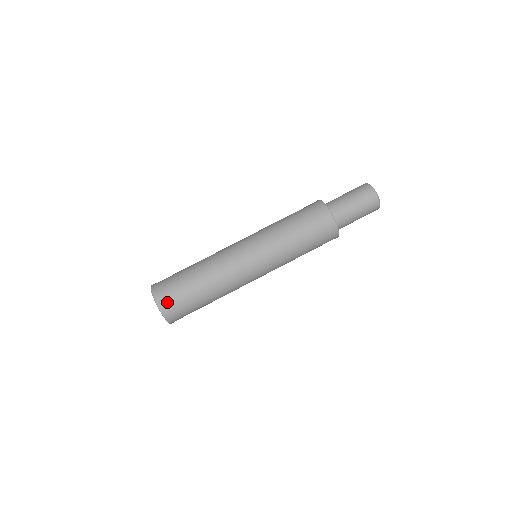
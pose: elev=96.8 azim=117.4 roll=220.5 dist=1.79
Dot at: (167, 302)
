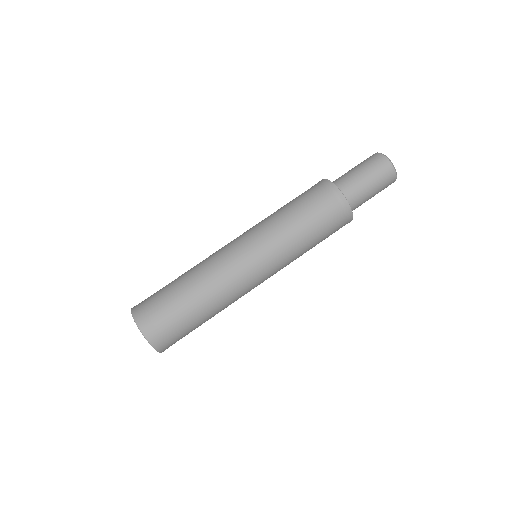
Dot at: (150, 322)
